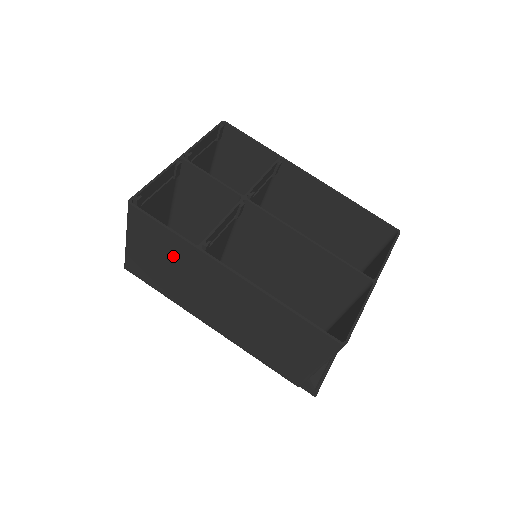
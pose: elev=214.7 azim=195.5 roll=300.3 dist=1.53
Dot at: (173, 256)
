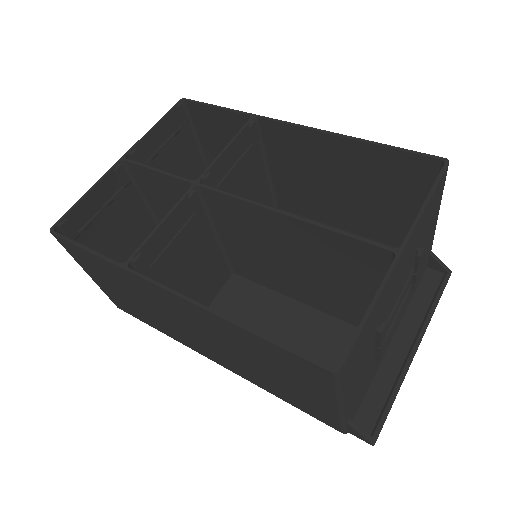
Dot at: (121, 283)
